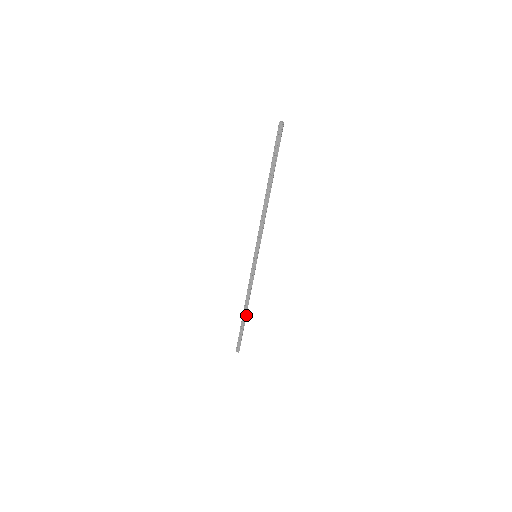
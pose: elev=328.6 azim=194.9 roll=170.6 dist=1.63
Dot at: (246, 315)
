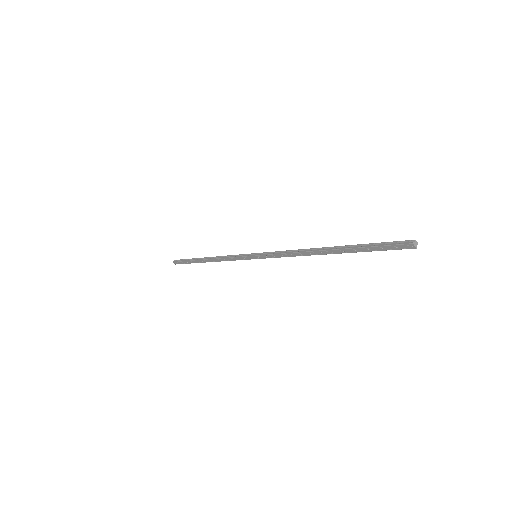
Dot at: occluded
